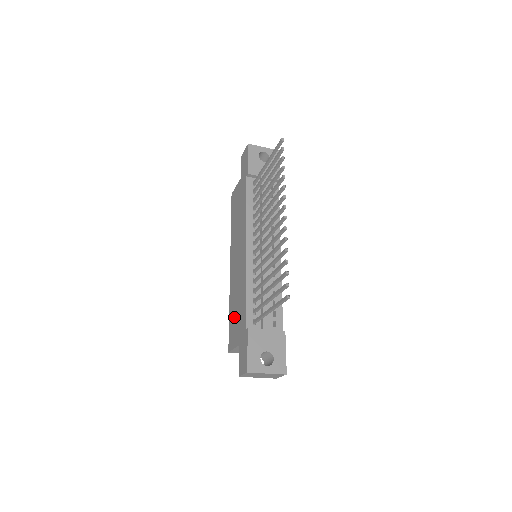
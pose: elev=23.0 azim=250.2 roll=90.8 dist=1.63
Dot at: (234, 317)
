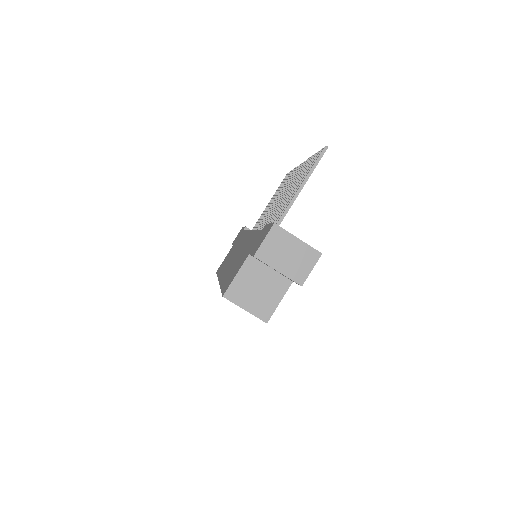
Dot at: (234, 269)
